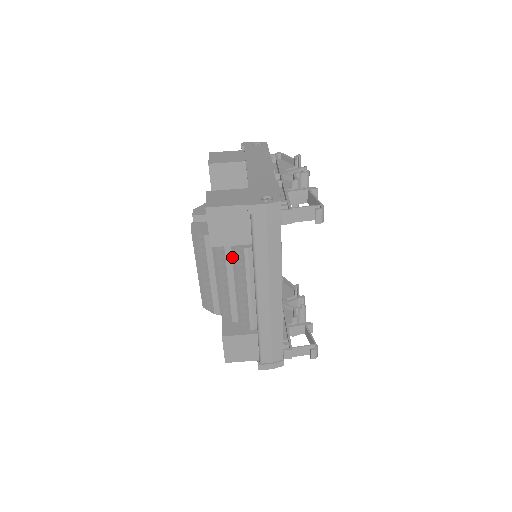
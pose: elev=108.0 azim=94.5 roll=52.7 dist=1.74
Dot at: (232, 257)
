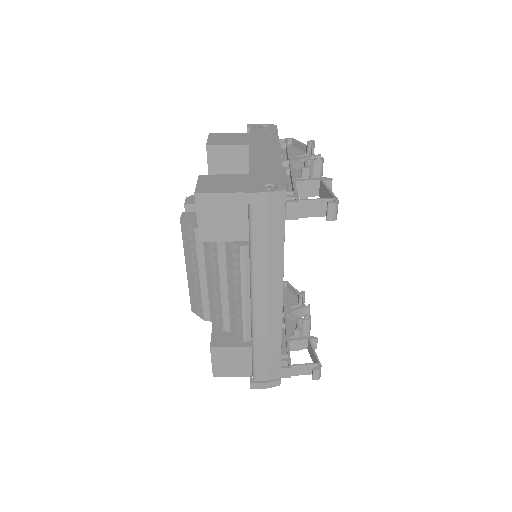
Dot at: (226, 255)
